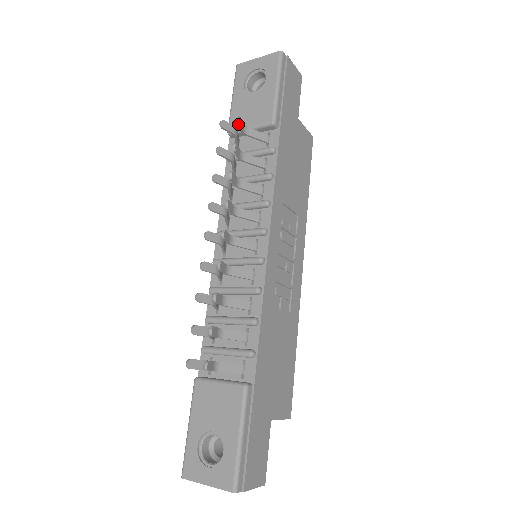
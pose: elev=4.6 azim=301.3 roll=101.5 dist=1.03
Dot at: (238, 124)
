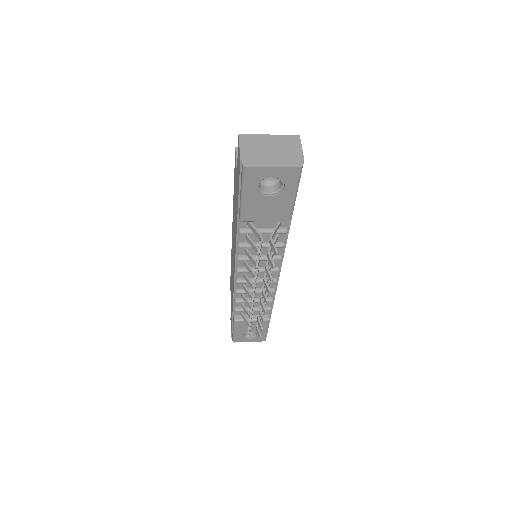
Dot at: (275, 253)
